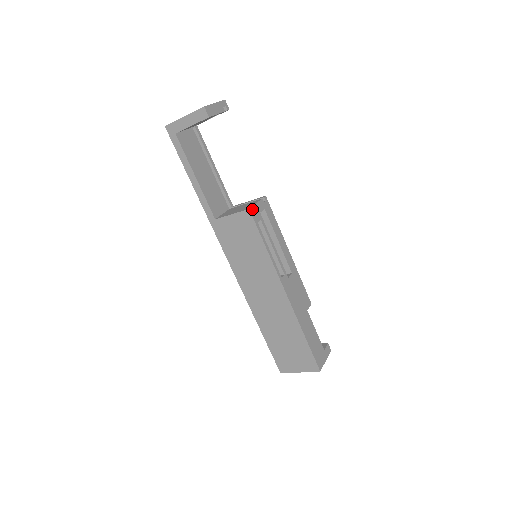
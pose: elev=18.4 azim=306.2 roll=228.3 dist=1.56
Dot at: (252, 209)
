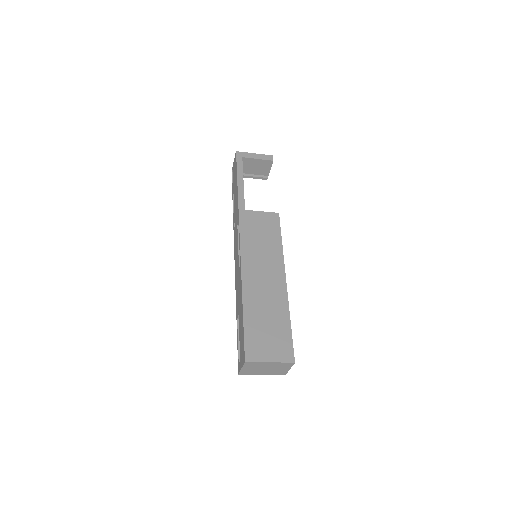
Dot at: occluded
